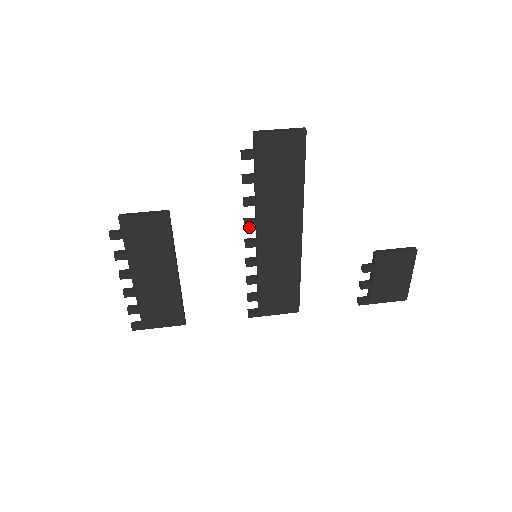
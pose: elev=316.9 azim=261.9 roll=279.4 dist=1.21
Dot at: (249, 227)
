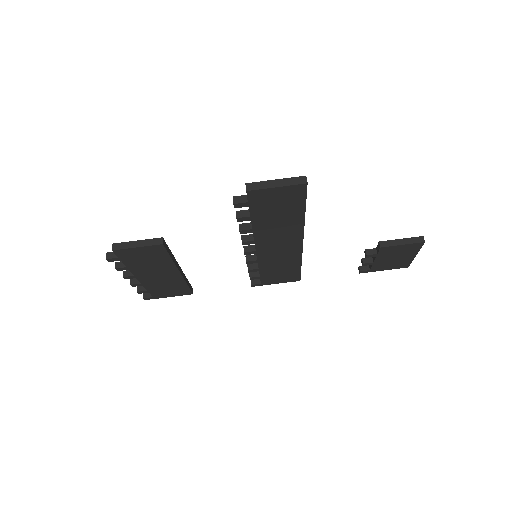
Dot at: (247, 244)
